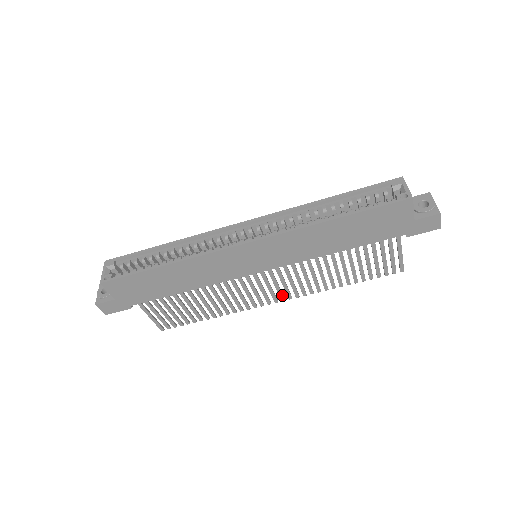
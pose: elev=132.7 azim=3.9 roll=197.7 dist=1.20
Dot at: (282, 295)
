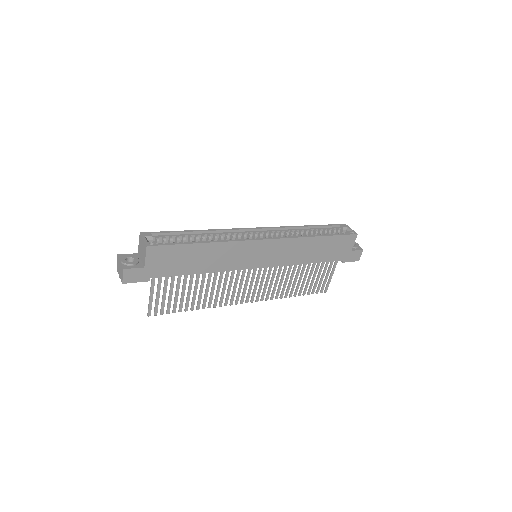
Dot at: (254, 296)
